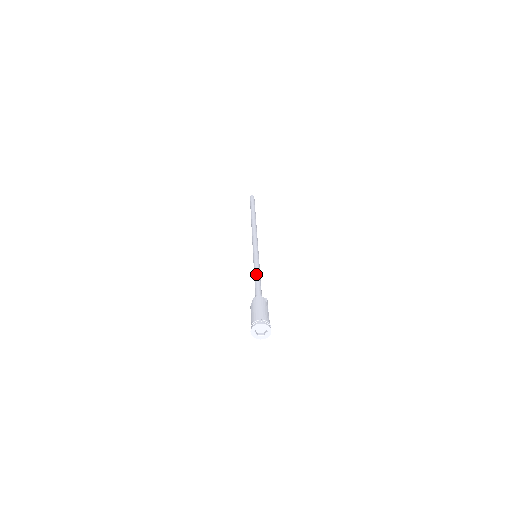
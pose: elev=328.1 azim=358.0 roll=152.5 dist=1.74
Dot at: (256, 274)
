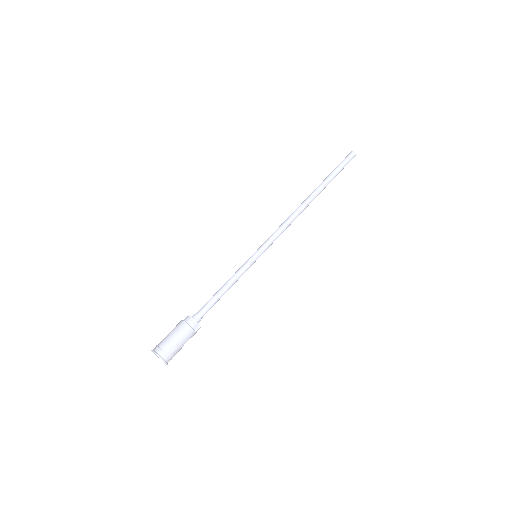
Dot at: (226, 285)
